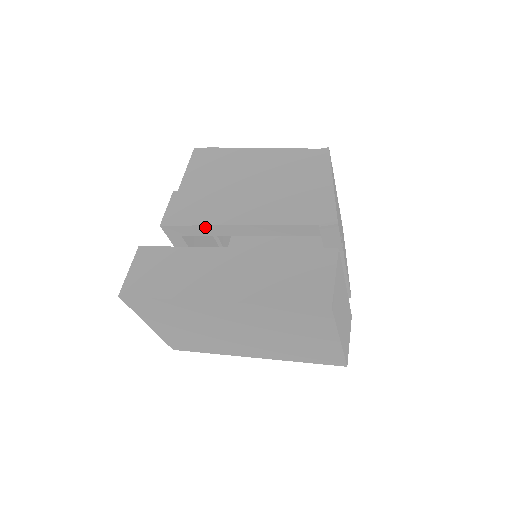
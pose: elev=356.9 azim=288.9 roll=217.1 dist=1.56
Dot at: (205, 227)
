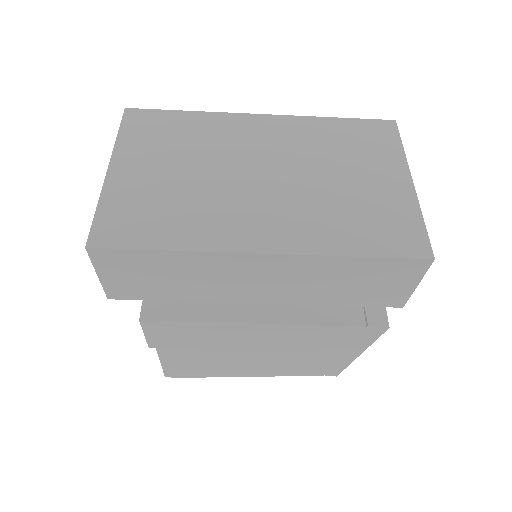
Dot at: occluded
